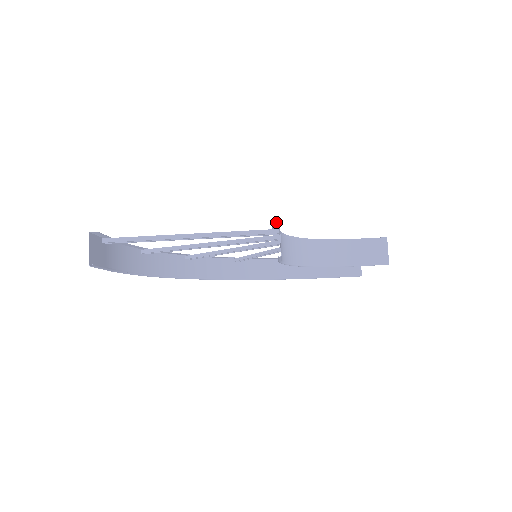
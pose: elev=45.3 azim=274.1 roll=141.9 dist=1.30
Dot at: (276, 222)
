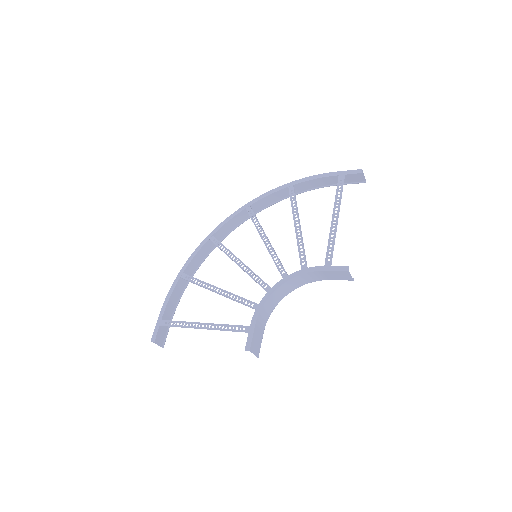
Dot at: (248, 350)
